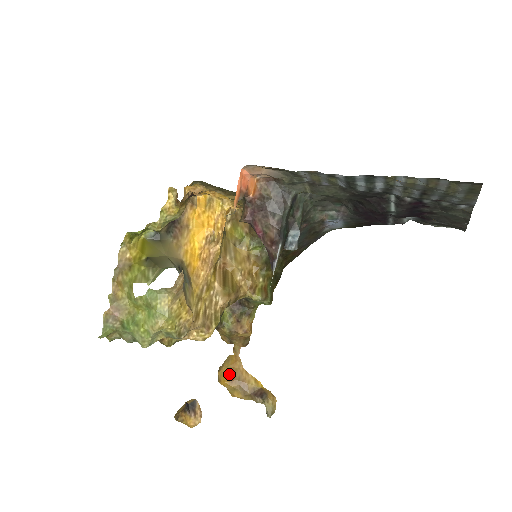
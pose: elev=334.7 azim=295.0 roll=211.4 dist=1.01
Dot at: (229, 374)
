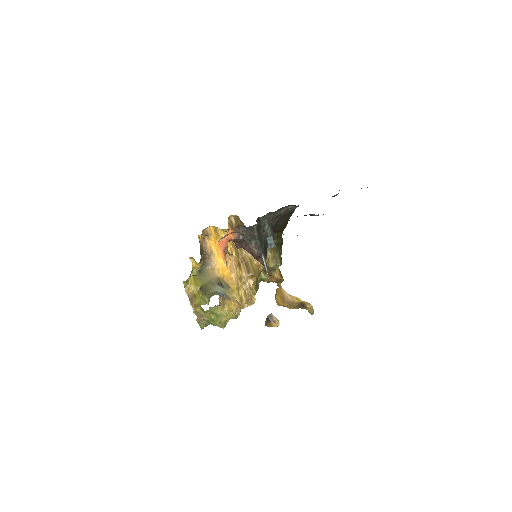
Dot at: (281, 300)
